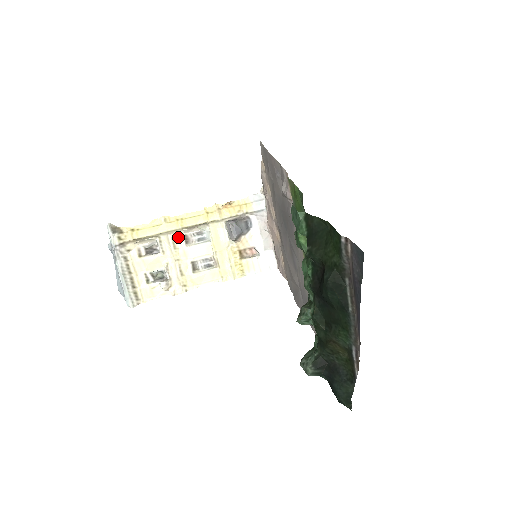
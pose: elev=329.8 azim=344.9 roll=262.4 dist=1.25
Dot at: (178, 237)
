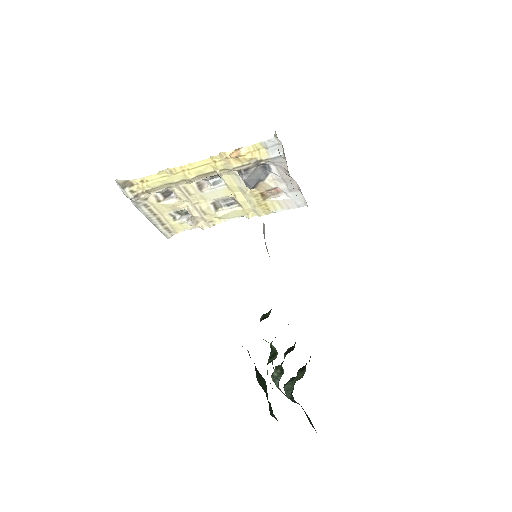
Dot at: (190, 185)
